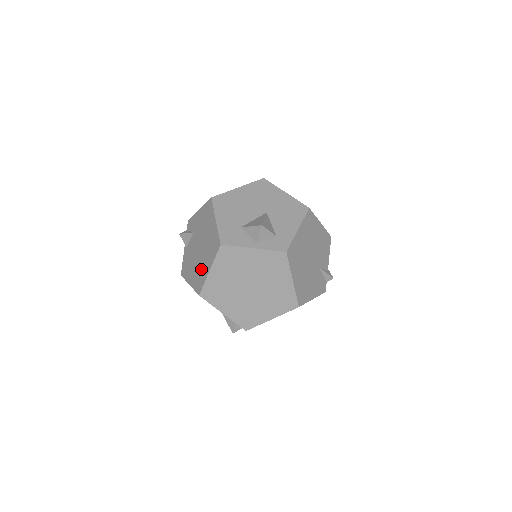
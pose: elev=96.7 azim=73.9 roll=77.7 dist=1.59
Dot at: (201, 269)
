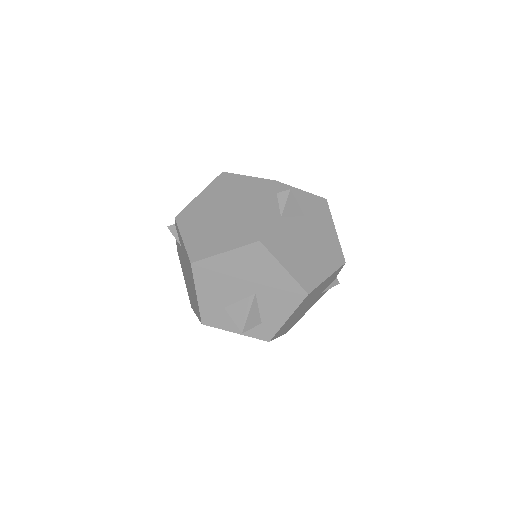
Dot at: (190, 296)
